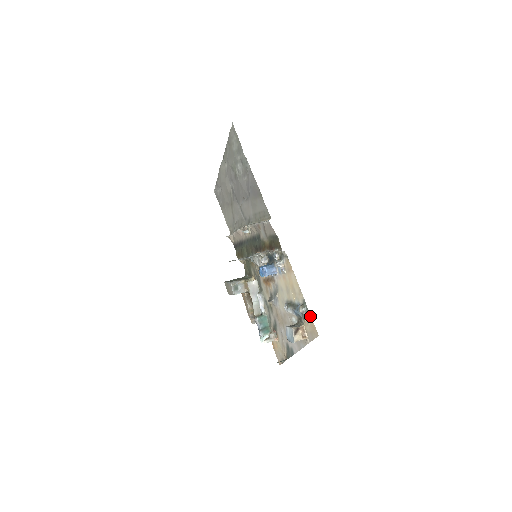
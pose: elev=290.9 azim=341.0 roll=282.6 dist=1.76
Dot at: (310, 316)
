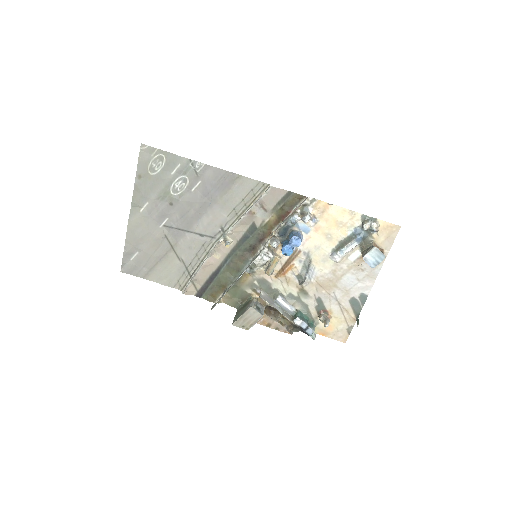
Dot at: (380, 221)
